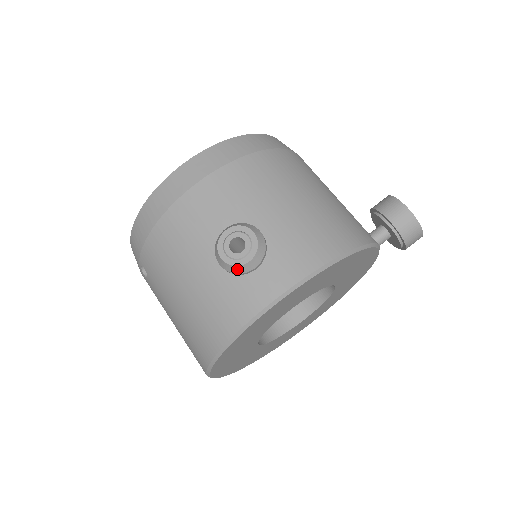
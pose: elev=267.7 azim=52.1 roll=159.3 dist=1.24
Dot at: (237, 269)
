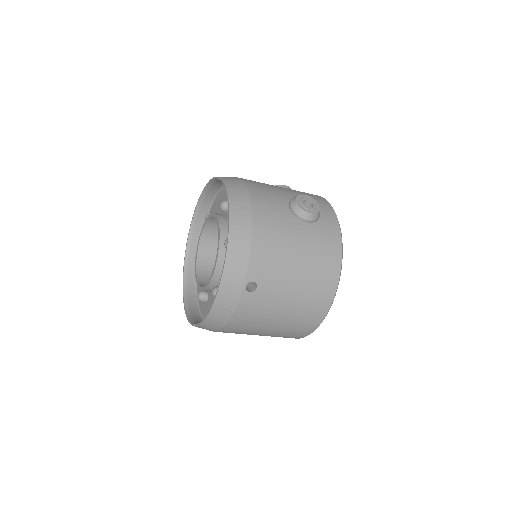
Dot at: (319, 214)
